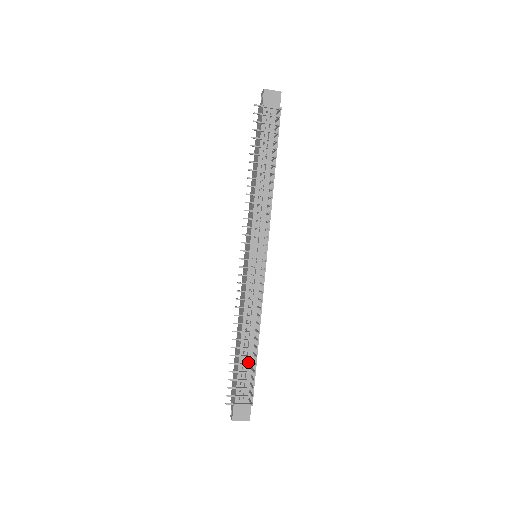
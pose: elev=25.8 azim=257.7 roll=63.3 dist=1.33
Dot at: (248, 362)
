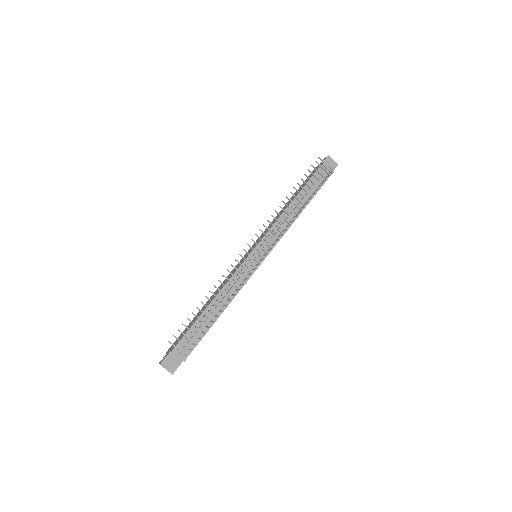
Dot at: (203, 325)
